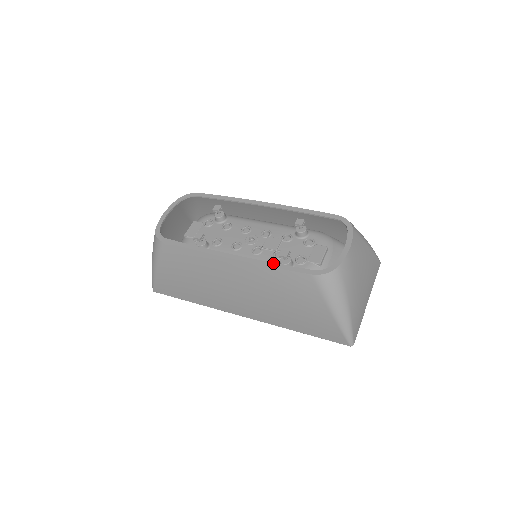
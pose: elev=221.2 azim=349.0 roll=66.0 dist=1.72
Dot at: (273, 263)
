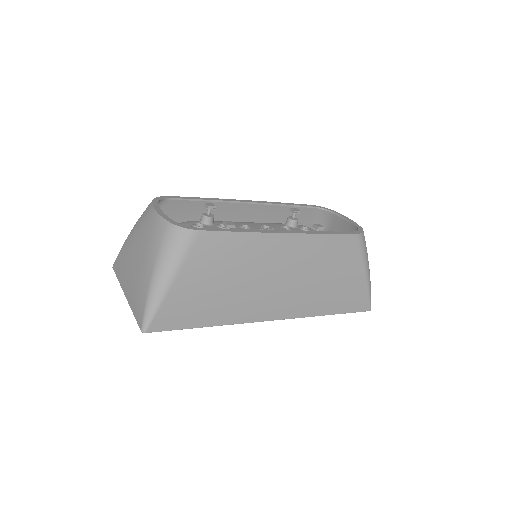
Dot at: (323, 231)
